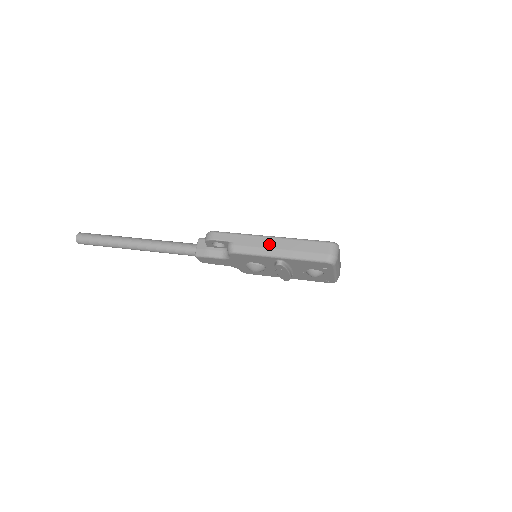
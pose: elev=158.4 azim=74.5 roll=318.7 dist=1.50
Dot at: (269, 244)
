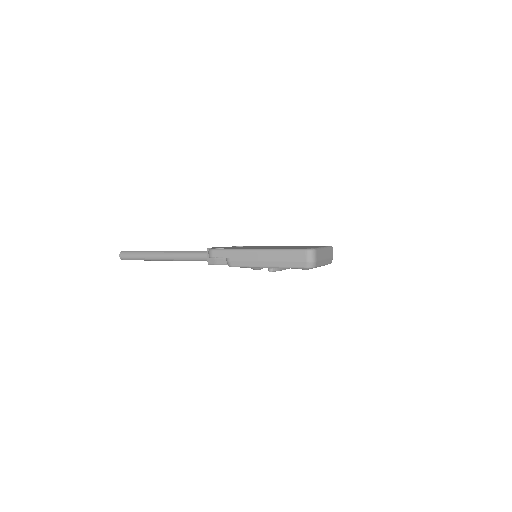
Dot at: (257, 257)
